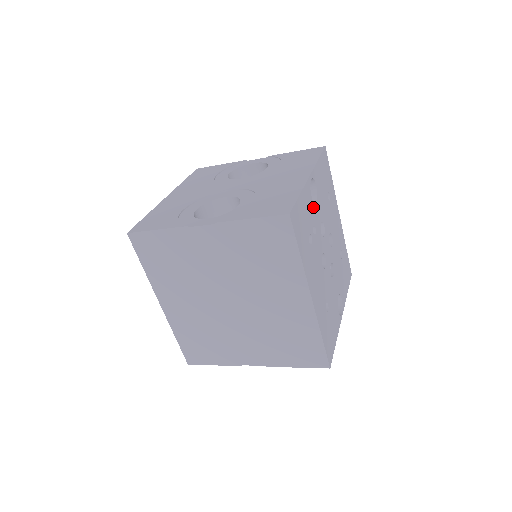
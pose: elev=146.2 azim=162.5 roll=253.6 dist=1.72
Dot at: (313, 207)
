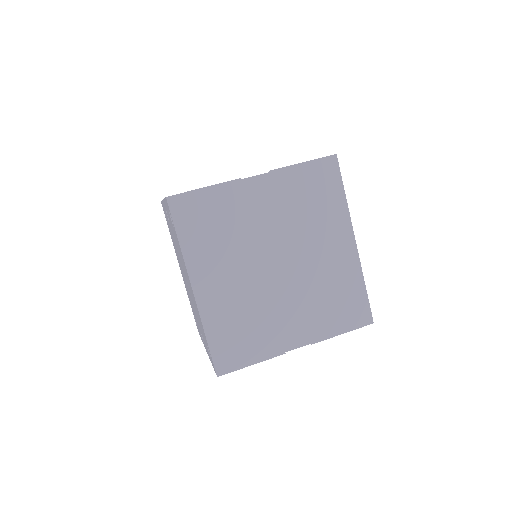
Dot at: occluded
